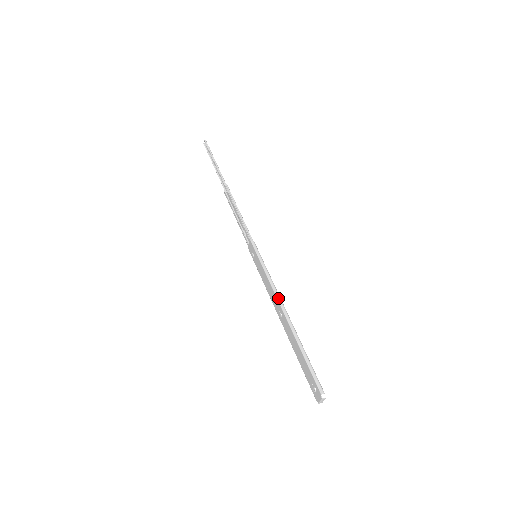
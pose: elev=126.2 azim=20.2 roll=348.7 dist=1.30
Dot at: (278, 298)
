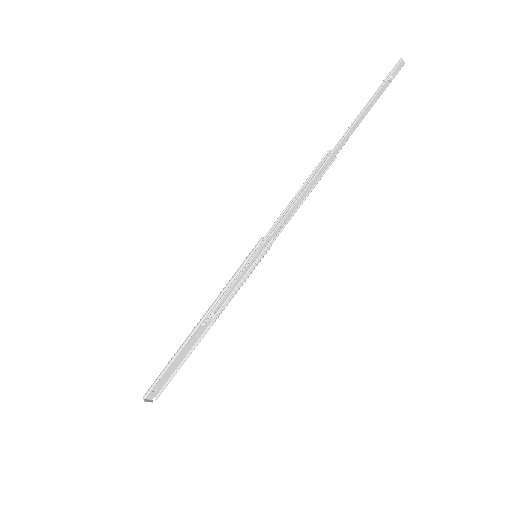
Dot at: (209, 308)
